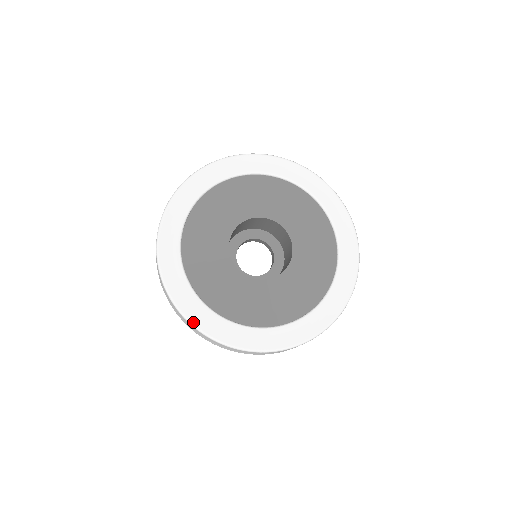
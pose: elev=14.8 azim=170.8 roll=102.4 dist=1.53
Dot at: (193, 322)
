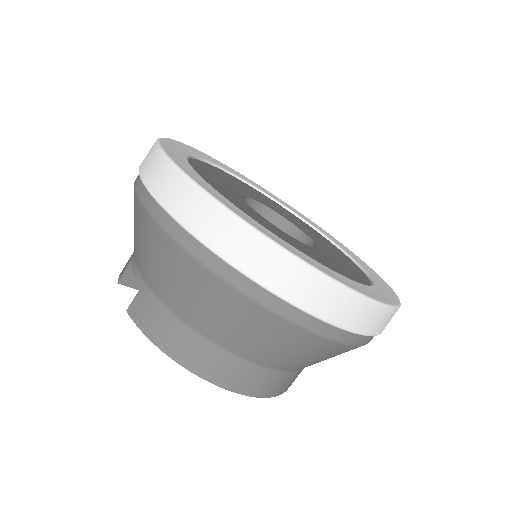
Dot at: (230, 208)
